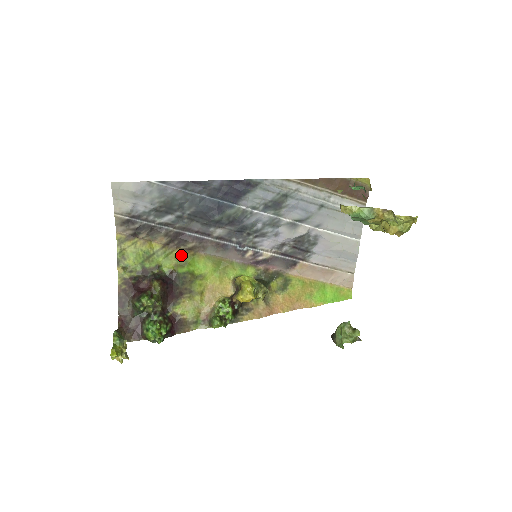
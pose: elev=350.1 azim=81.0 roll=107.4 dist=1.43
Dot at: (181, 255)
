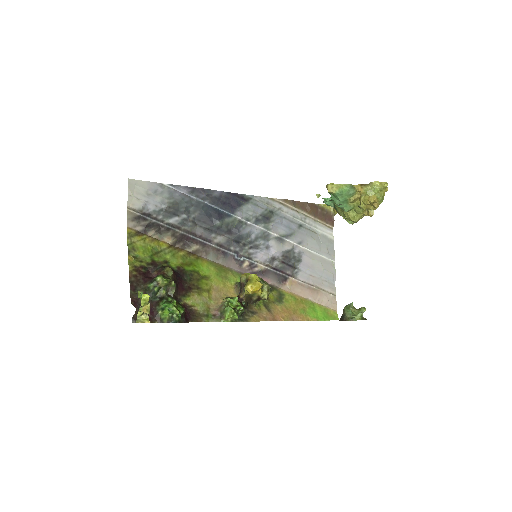
Dot at: (186, 256)
